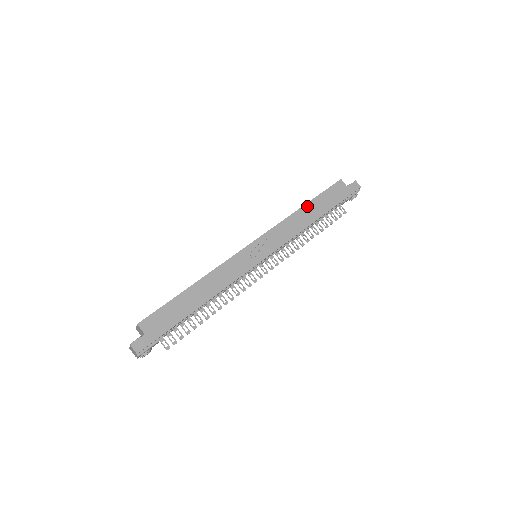
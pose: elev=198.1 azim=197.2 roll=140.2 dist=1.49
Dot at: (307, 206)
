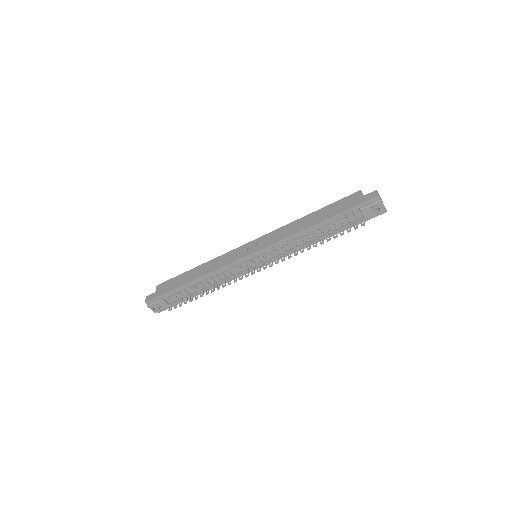
Dot at: (311, 215)
